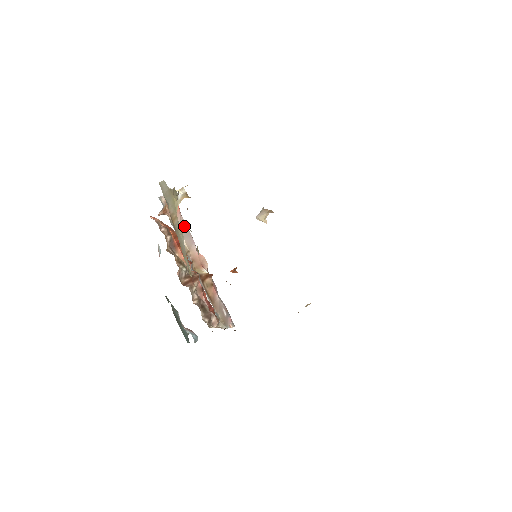
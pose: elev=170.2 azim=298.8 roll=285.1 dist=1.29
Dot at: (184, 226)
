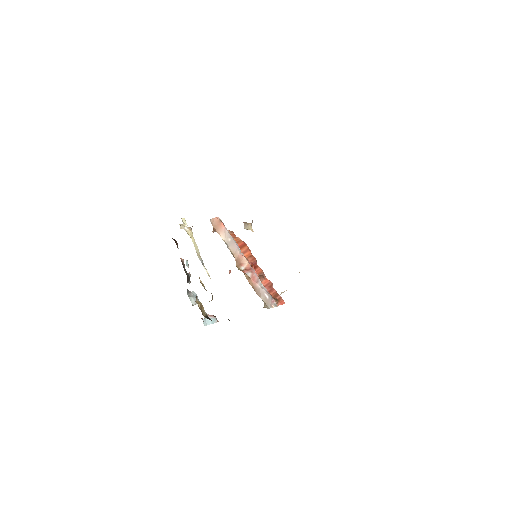
Dot at: (229, 237)
